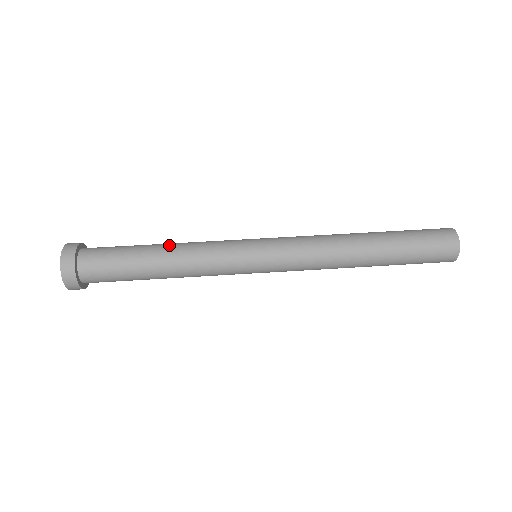
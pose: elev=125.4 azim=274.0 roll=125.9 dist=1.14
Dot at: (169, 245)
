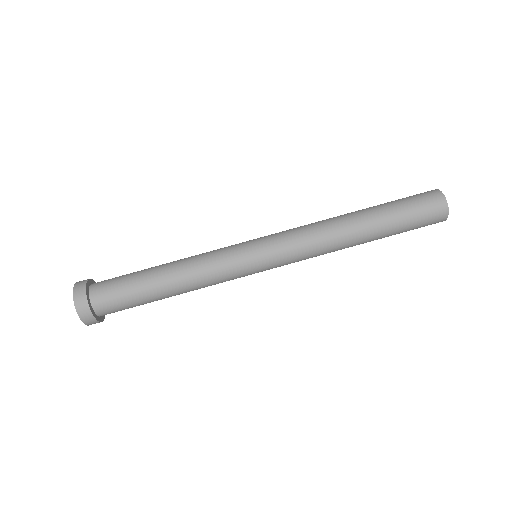
Dot at: (177, 286)
